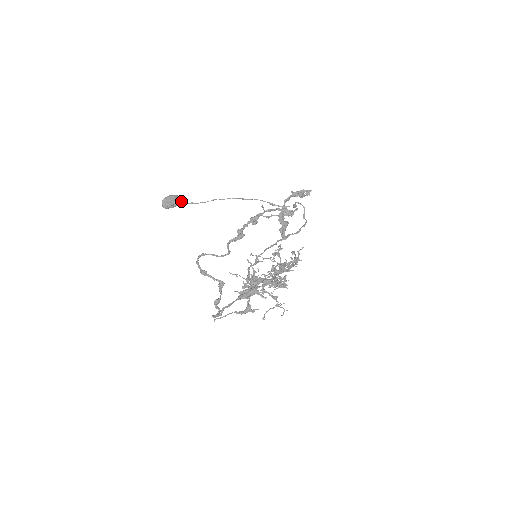
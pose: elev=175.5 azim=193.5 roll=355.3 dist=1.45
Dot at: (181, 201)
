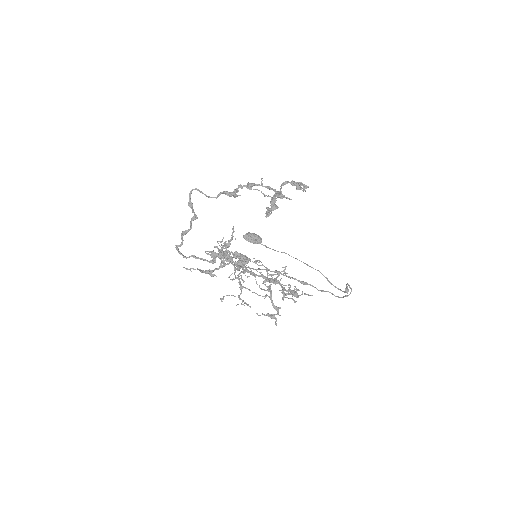
Dot at: (260, 242)
